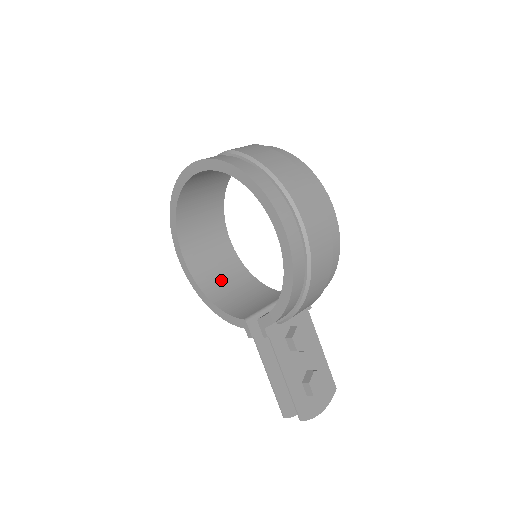
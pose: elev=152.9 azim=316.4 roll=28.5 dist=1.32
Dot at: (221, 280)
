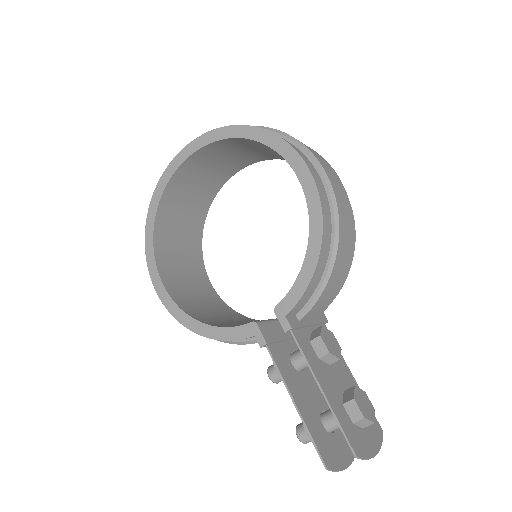
Dot at: (207, 311)
